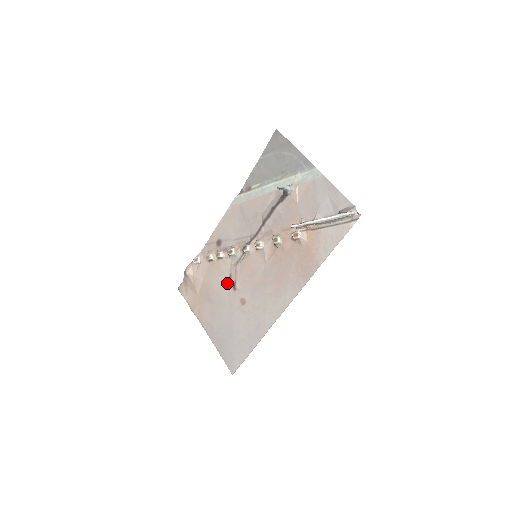
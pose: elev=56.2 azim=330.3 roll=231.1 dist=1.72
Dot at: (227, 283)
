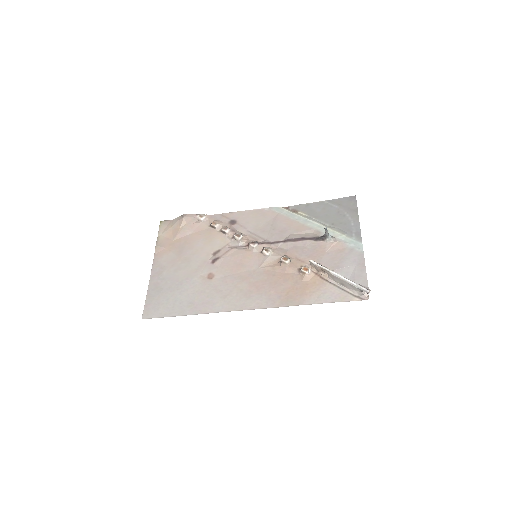
Dot at: (210, 253)
